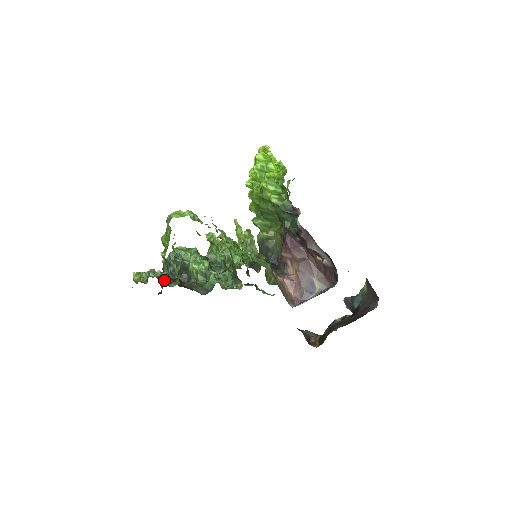
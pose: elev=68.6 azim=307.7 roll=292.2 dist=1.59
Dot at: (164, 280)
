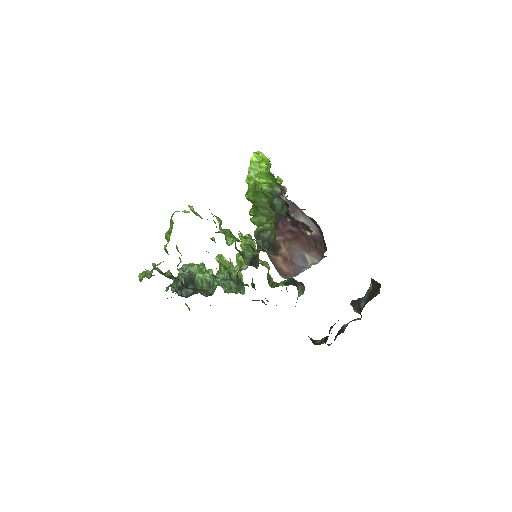
Dot at: (166, 276)
